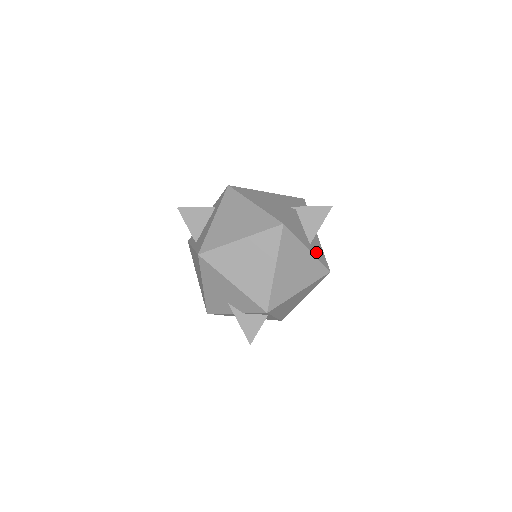
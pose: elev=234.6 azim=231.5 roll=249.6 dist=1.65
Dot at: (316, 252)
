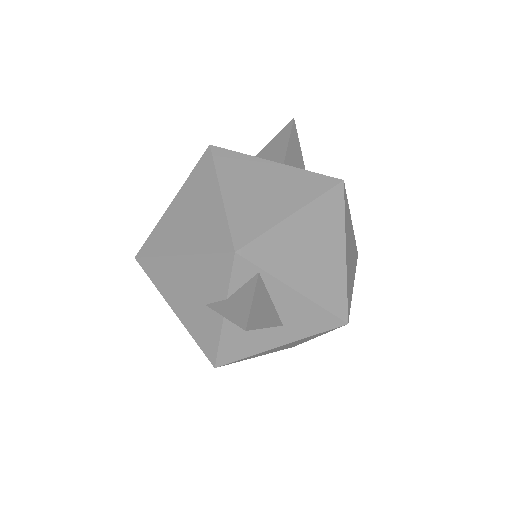
Dot at: occluded
